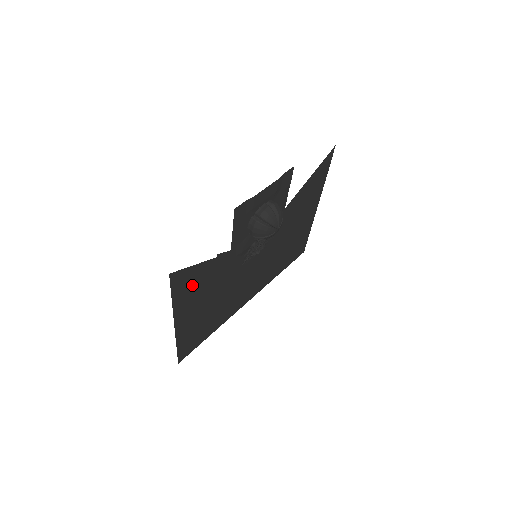
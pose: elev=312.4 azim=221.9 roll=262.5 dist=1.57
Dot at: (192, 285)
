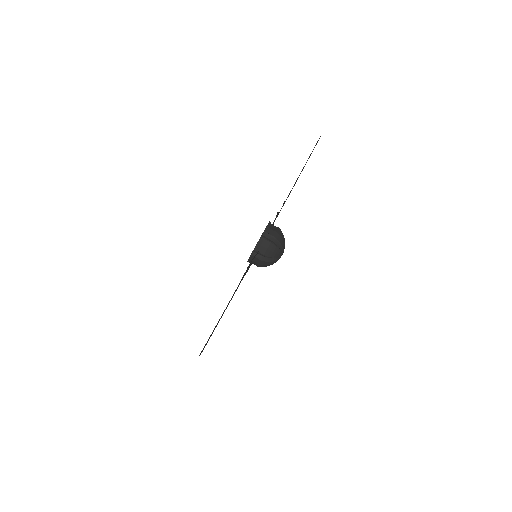
Dot at: occluded
